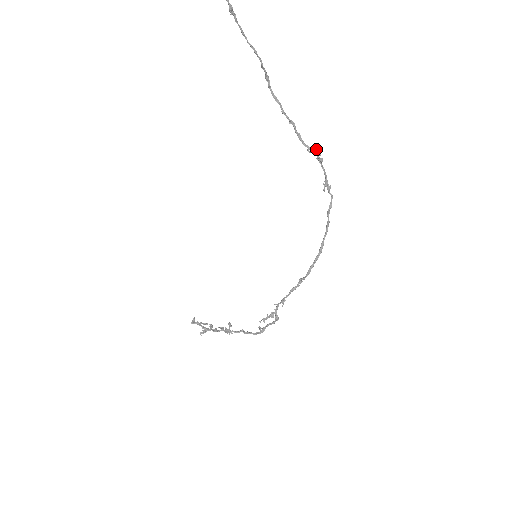
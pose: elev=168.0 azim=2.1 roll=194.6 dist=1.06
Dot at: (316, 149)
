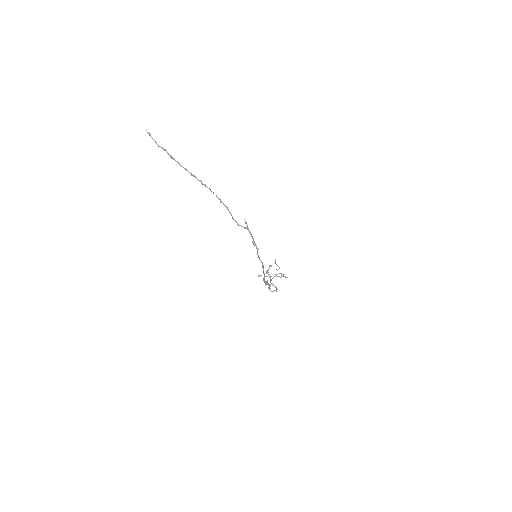
Dot at: (246, 222)
